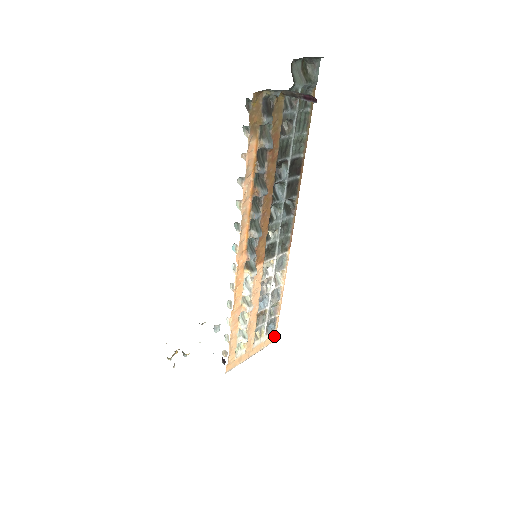
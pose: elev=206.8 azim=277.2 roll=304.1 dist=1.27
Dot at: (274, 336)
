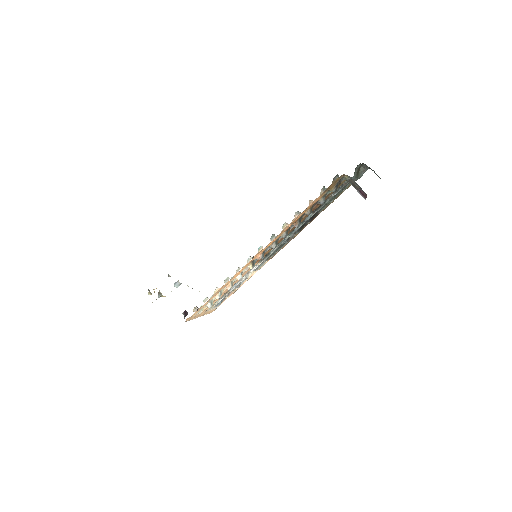
Dot at: (214, 309)
